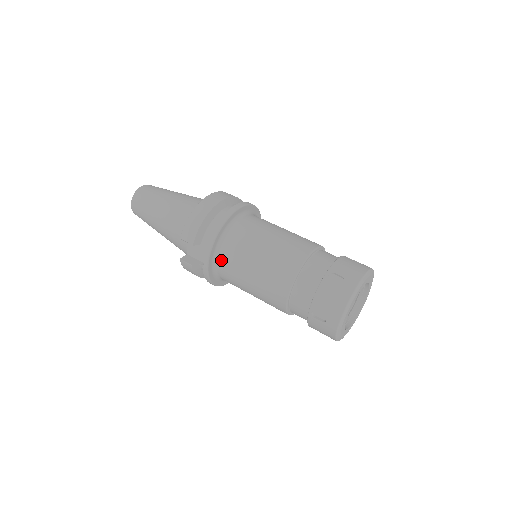
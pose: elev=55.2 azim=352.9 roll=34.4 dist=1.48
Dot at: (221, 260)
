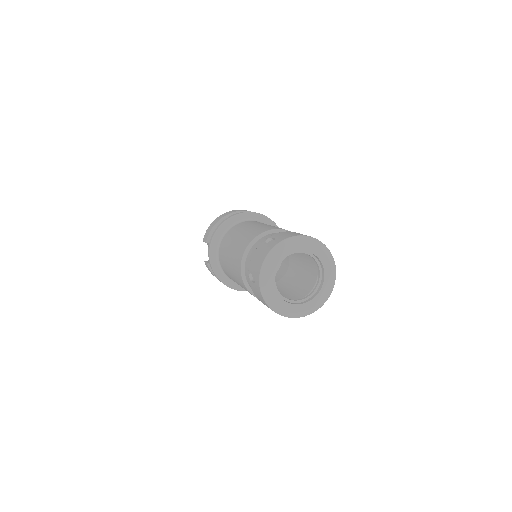
Dot at: (220, 252)
